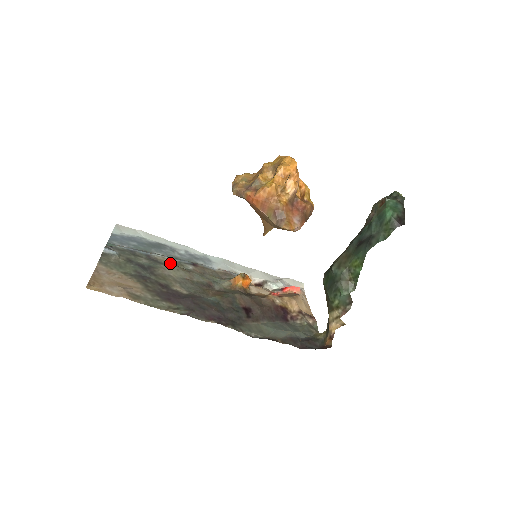
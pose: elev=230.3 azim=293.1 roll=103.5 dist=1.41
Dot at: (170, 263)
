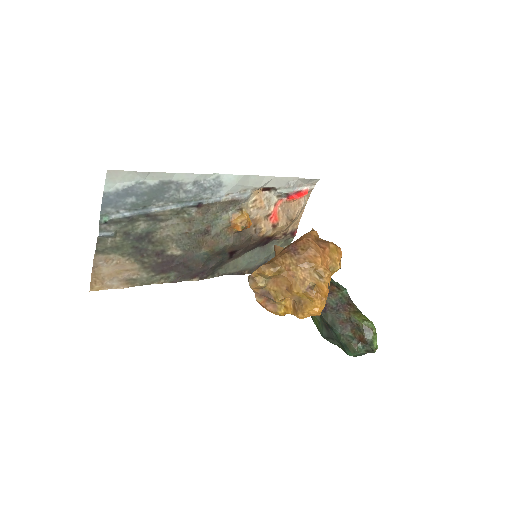
Dot at: (171, 215)
